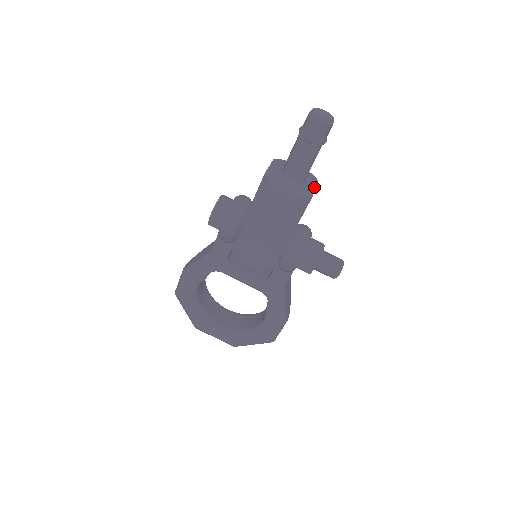
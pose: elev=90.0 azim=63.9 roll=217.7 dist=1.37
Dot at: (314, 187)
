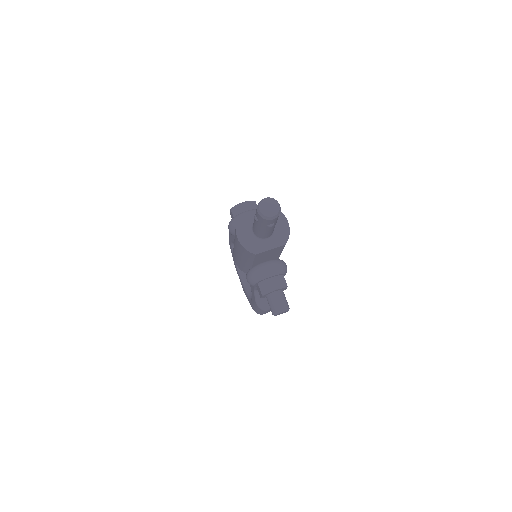
Dot at: (271, 248)
